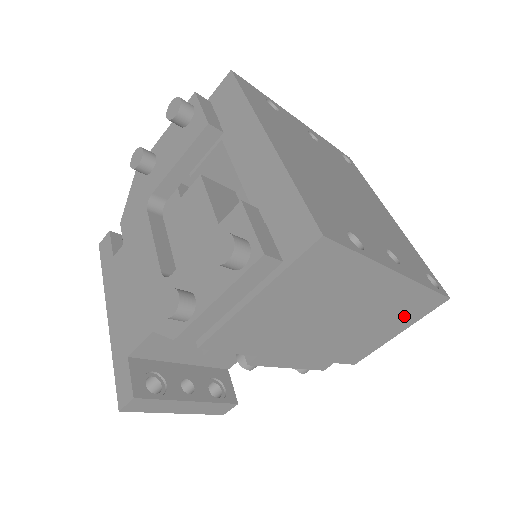
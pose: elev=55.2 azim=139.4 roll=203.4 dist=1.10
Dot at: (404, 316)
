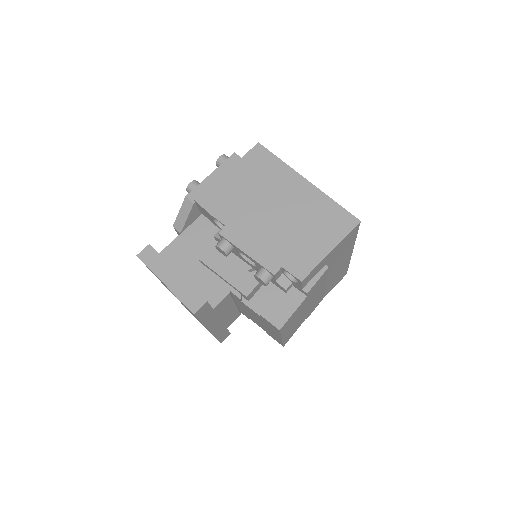
Dot at: (327, 228)
